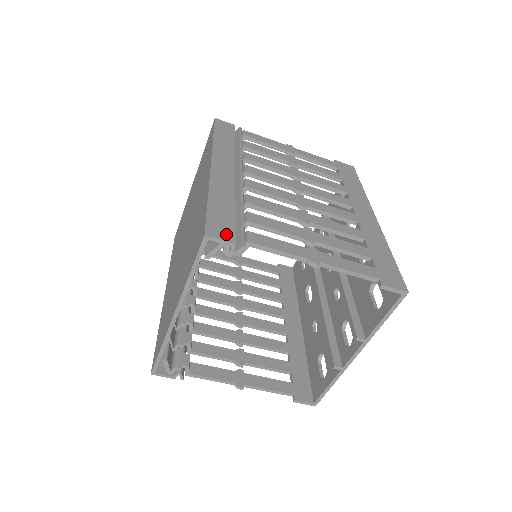
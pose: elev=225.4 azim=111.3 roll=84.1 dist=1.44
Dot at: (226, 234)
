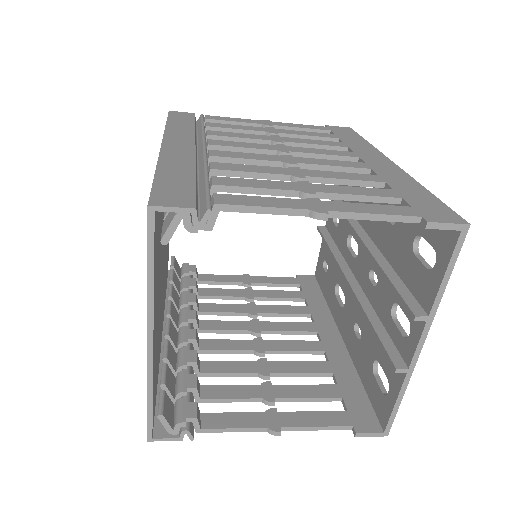
Dot at: (181, 200)
